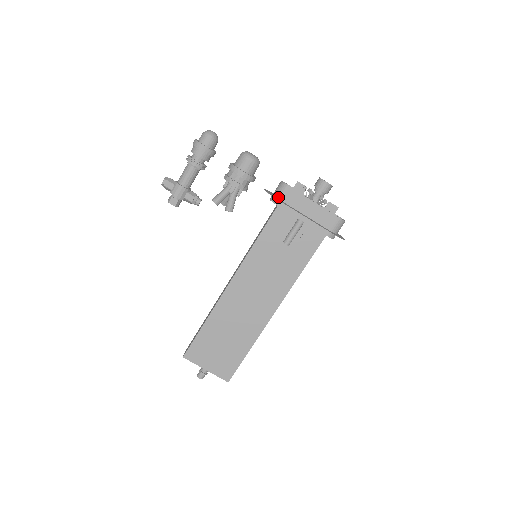
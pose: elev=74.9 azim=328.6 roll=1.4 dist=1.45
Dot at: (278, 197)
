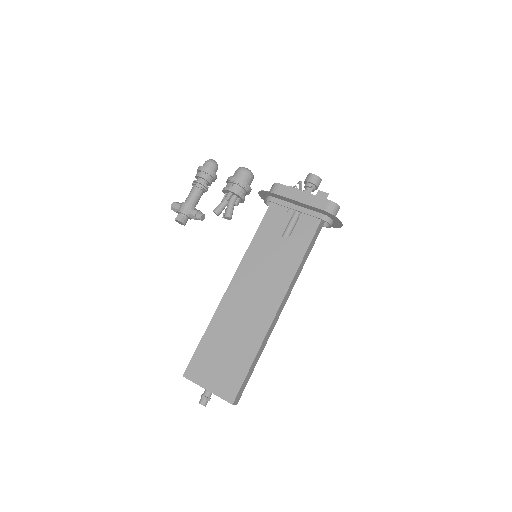
Dot at: (270, 194)
